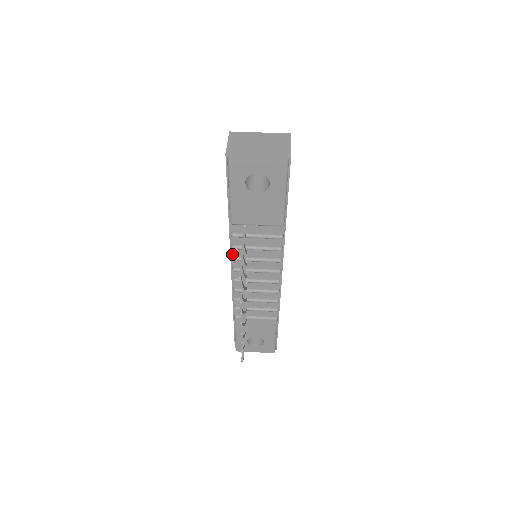
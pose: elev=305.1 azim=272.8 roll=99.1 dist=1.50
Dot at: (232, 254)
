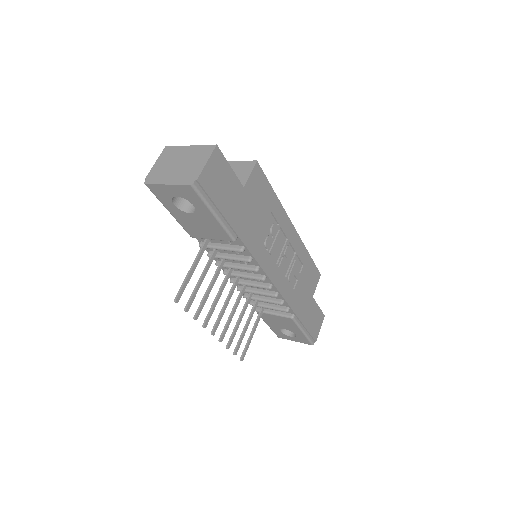
Dot at: (215, 259)
